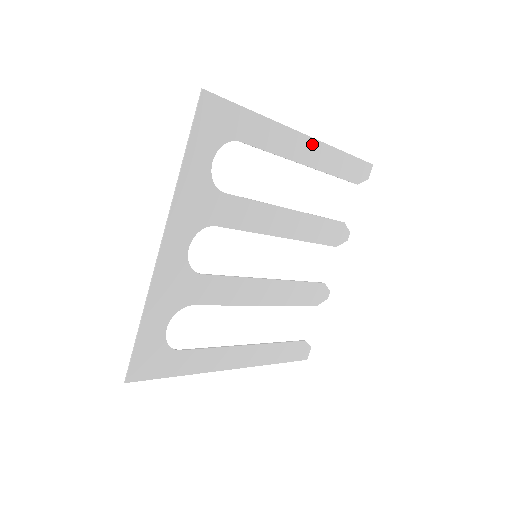
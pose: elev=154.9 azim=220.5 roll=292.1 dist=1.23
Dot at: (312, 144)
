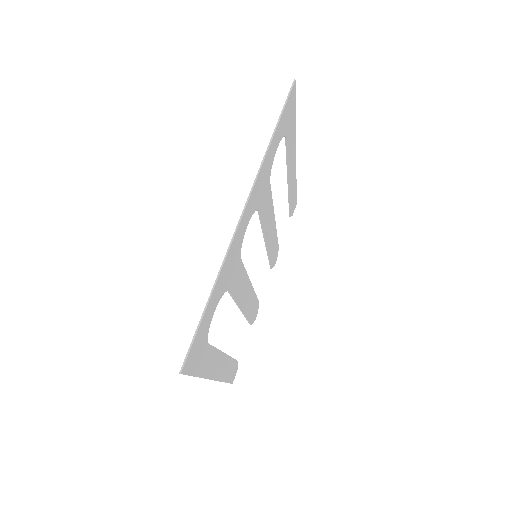
Dot at: (294, 167)
